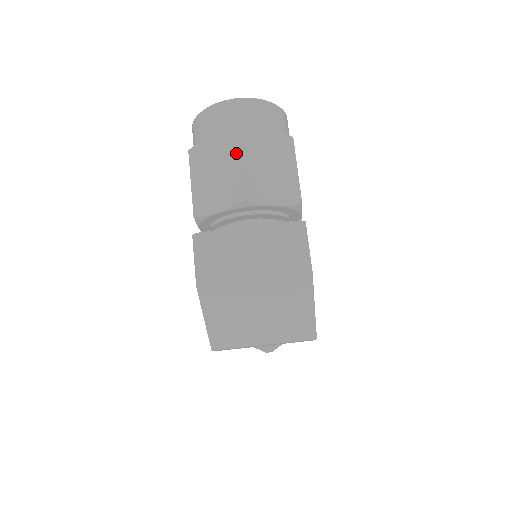
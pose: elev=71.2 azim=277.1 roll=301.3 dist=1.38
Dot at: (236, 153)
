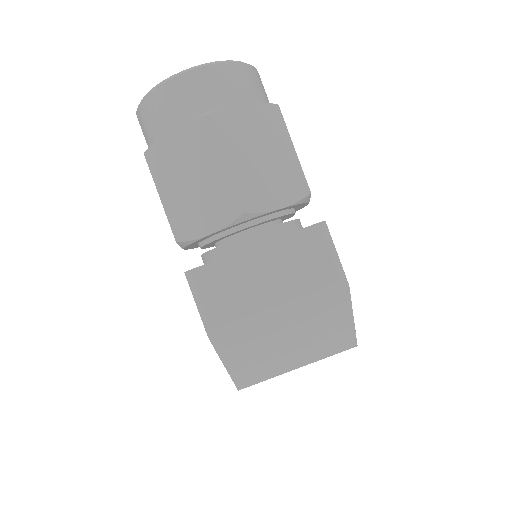
Dot at: (214, 150)
